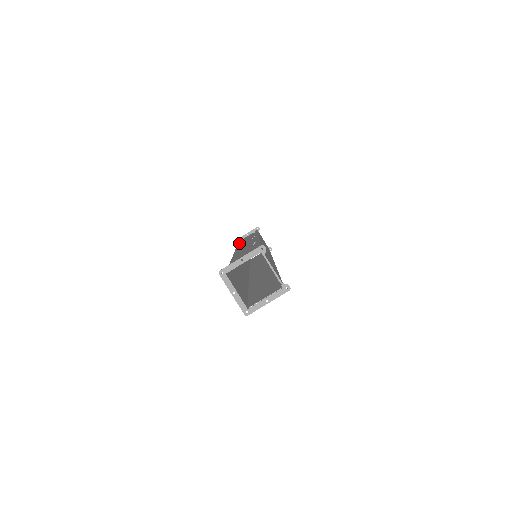
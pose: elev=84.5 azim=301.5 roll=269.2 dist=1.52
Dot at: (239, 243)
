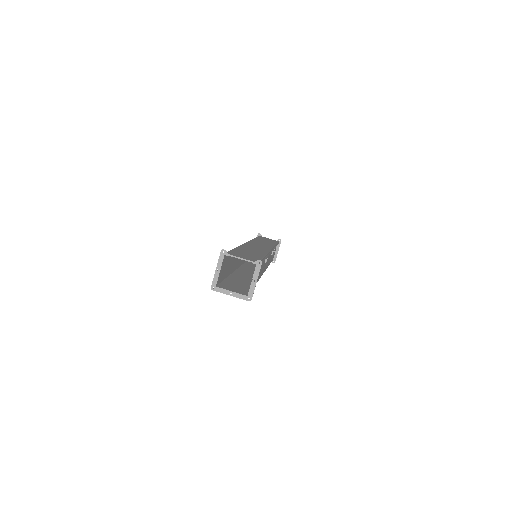
Dot at: occluded
